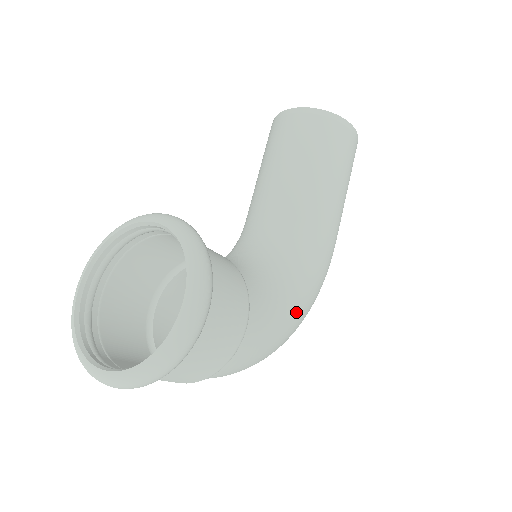
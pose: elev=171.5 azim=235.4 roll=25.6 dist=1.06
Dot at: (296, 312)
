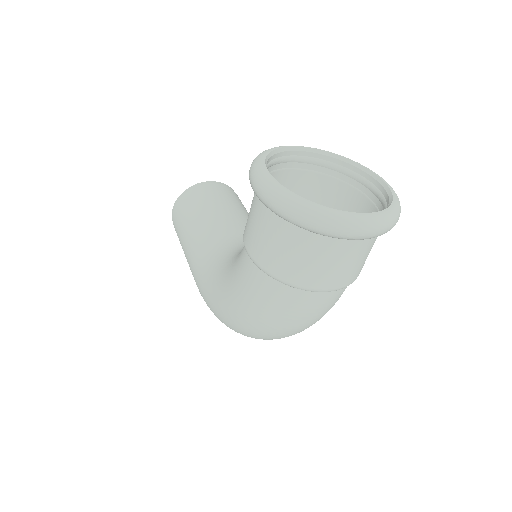
Dot at: occluded
